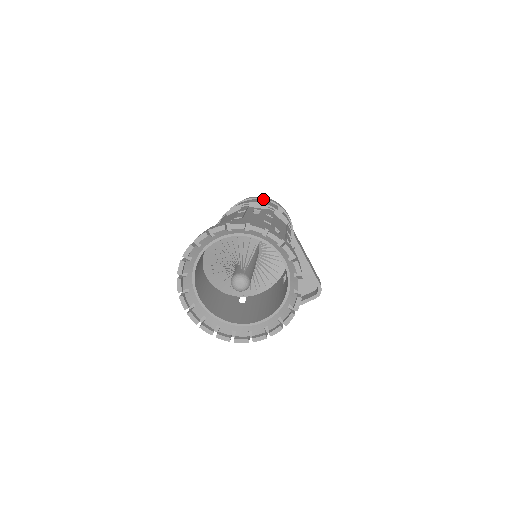
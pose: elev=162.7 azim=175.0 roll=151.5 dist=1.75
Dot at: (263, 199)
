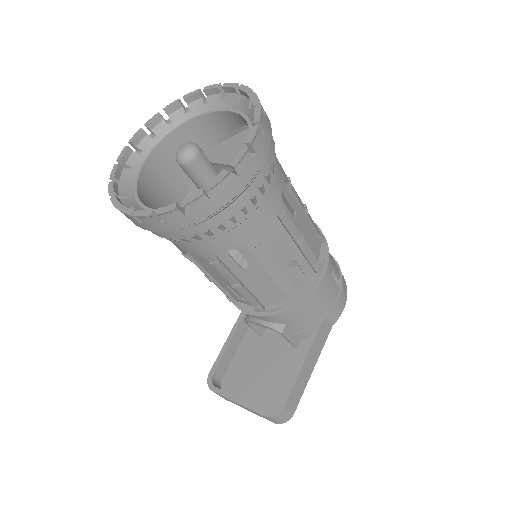
Dot at: (335, 261)
